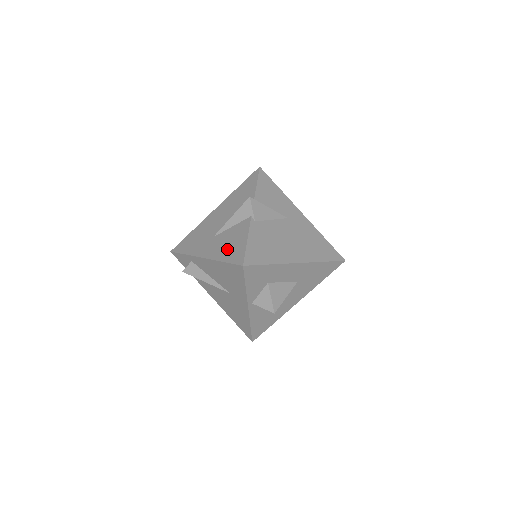
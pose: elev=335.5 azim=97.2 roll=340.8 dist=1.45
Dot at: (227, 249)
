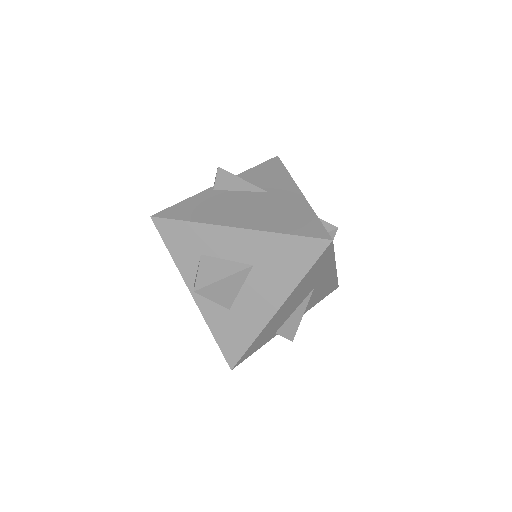
Dot at: occluded
